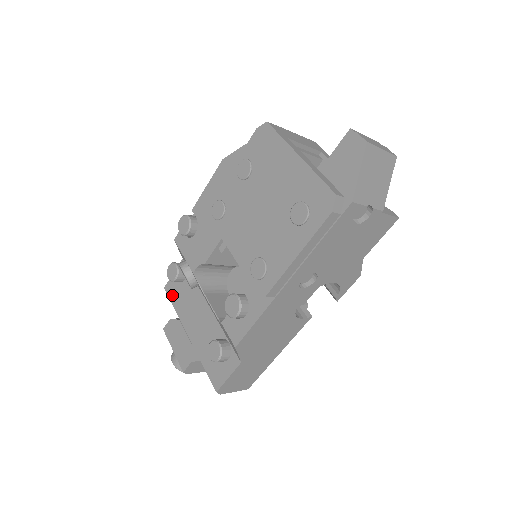
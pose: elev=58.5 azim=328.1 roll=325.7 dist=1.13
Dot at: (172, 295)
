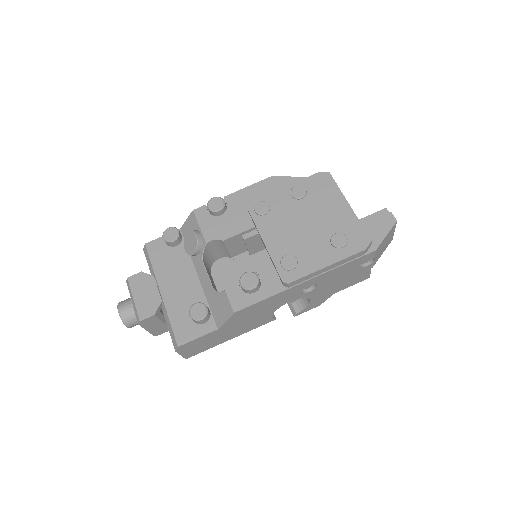
Dot at: (154, 253)
